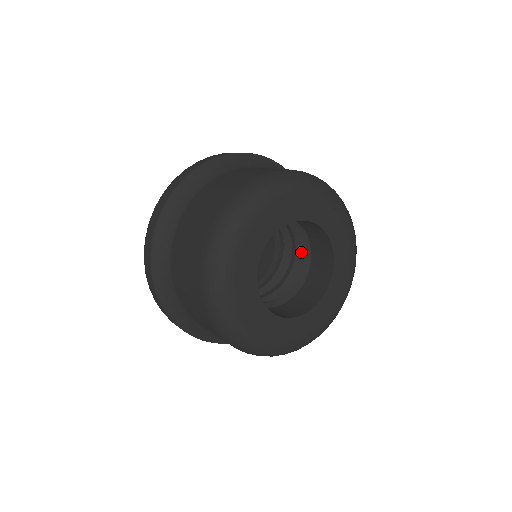
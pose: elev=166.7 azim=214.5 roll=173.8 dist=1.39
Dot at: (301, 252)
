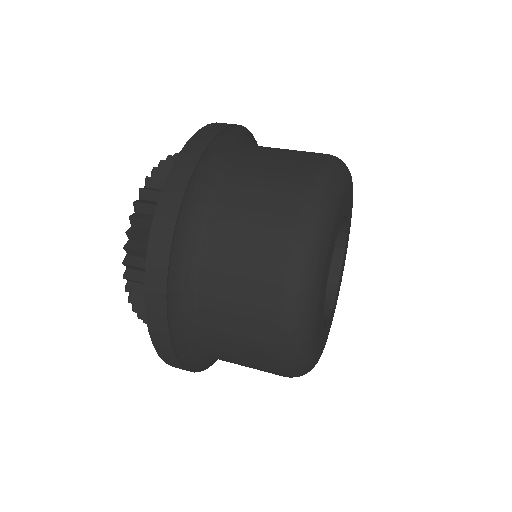
Dot at: occluded
